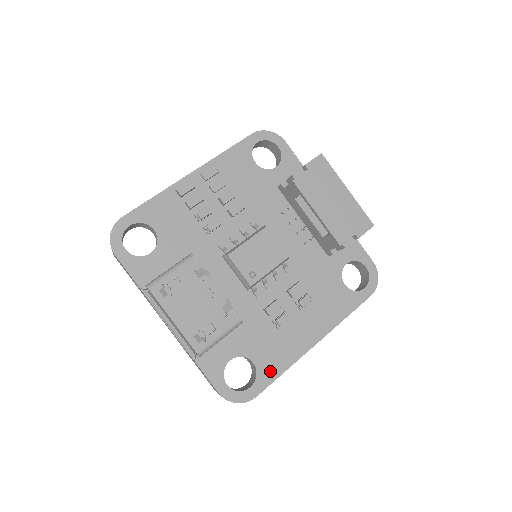
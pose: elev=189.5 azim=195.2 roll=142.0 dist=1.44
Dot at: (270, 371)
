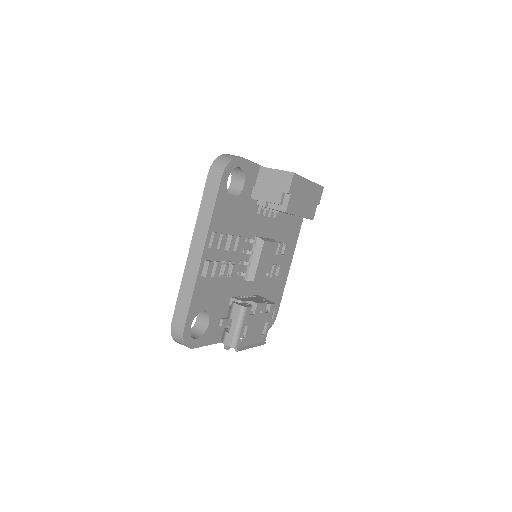
Dot at: (279, 298)
